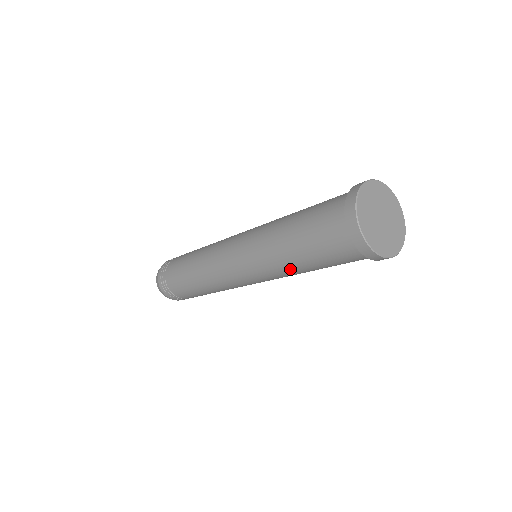
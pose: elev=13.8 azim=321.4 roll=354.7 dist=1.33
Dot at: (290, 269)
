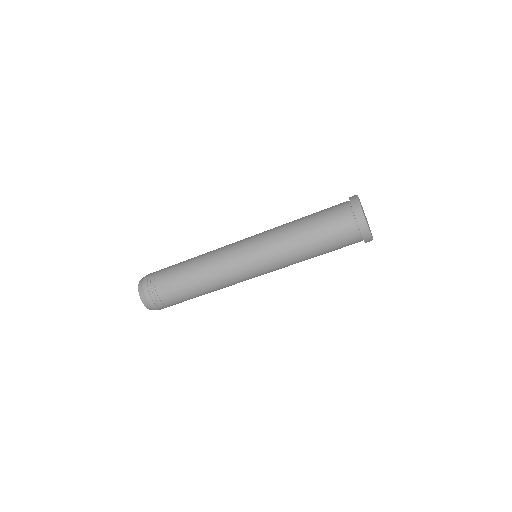
Dot at: (292, 237)
